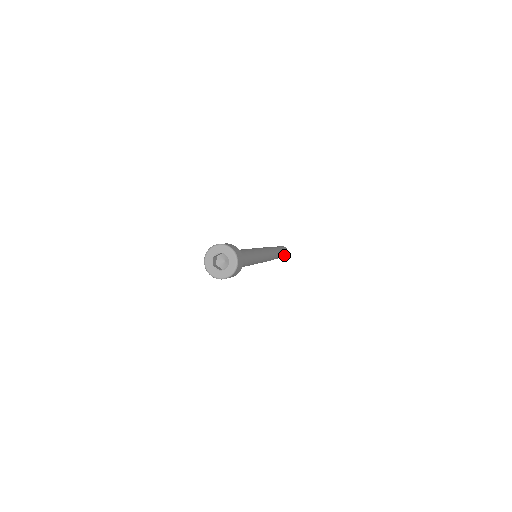
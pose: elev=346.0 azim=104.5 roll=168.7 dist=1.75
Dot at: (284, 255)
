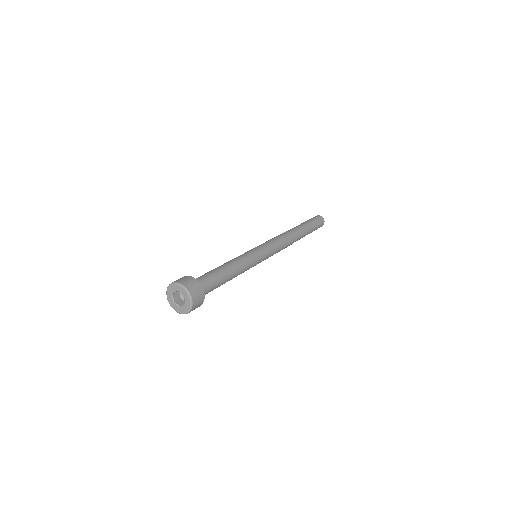
Dot at: (317, 227)
